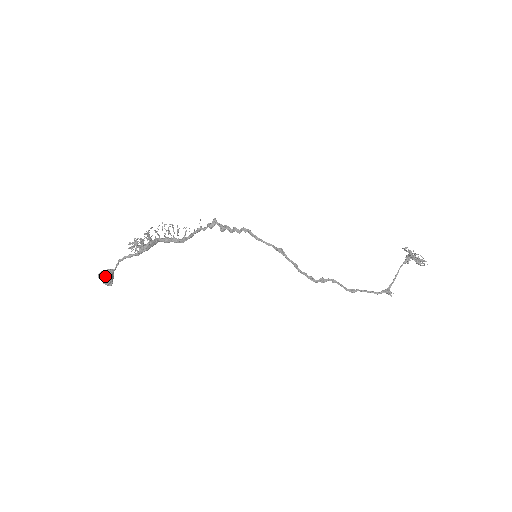
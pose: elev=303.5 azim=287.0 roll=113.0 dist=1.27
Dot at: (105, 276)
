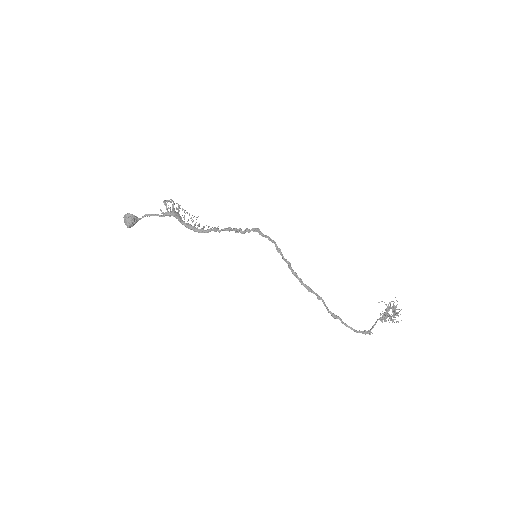
Dot at: (131, 214)
